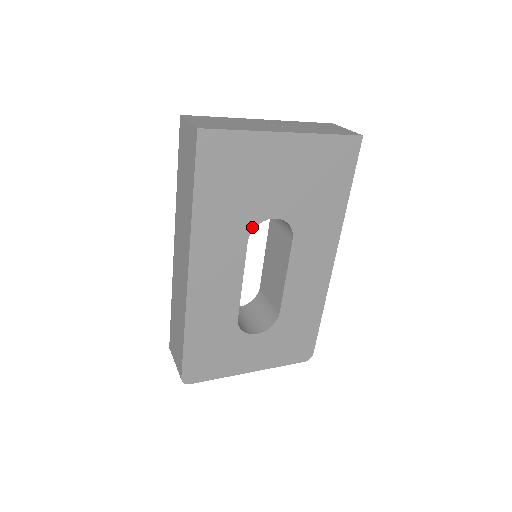
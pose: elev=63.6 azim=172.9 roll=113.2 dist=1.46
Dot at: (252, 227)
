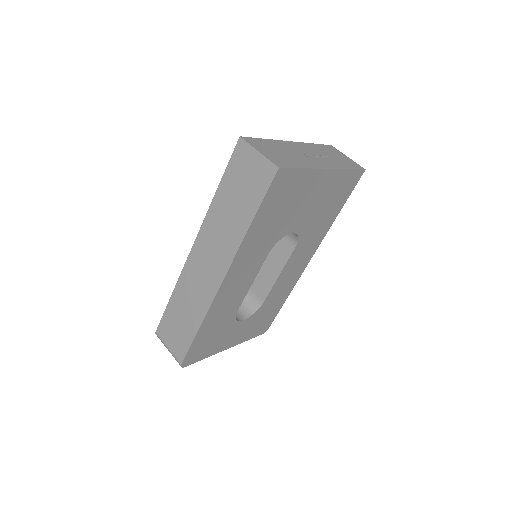
Dot at: (277, 241)
